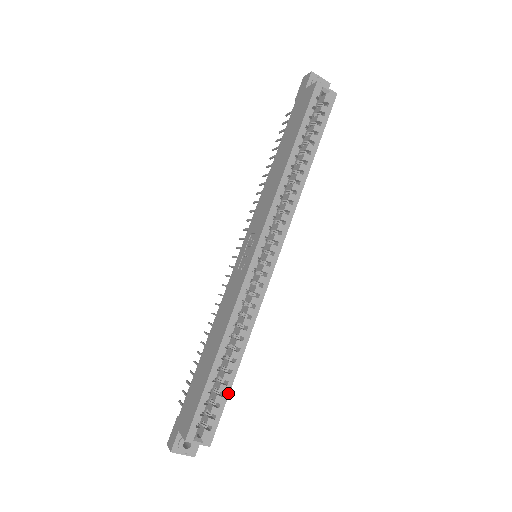
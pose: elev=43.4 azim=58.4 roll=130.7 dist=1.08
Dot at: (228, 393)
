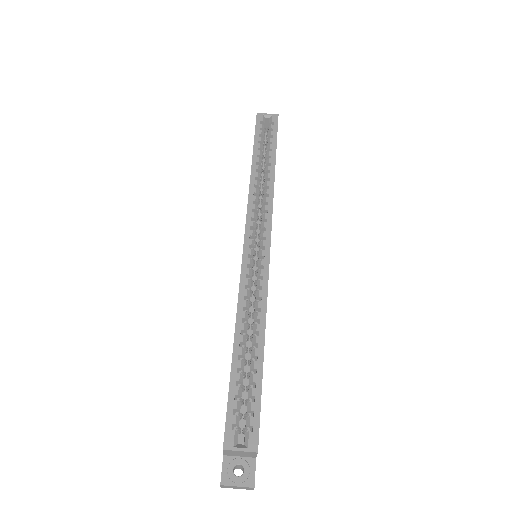
Dot at: (260, 382)
